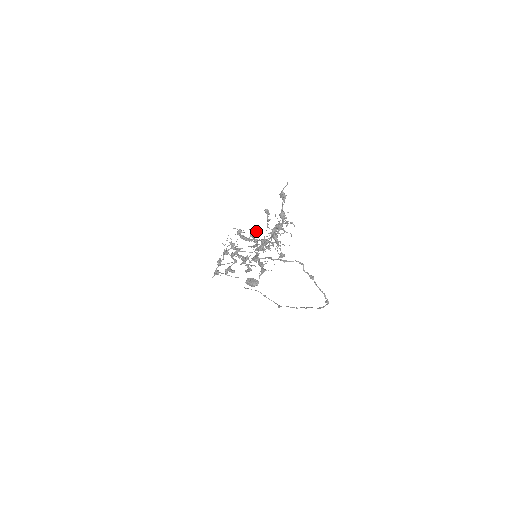
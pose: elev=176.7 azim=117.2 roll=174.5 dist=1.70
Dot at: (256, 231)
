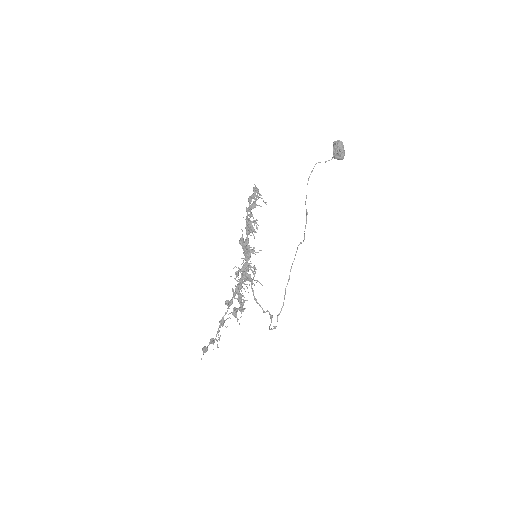
Dot at: occluded
